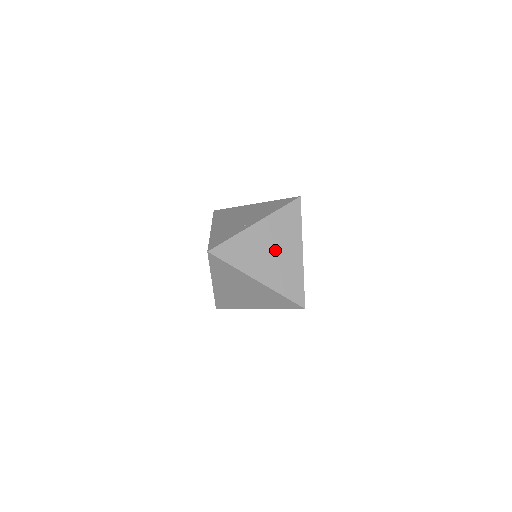
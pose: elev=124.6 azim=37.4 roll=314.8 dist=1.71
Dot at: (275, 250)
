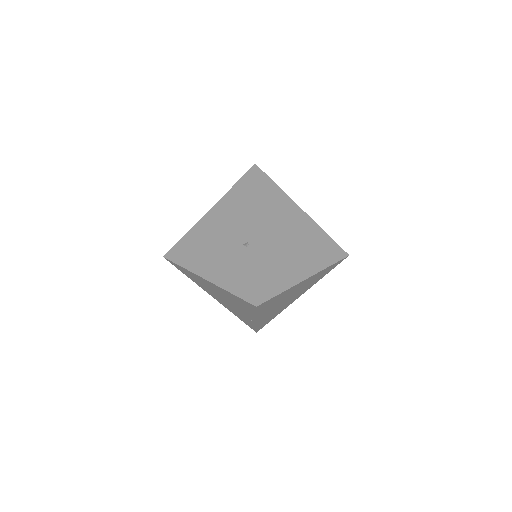
Dot at: (290, 236)
